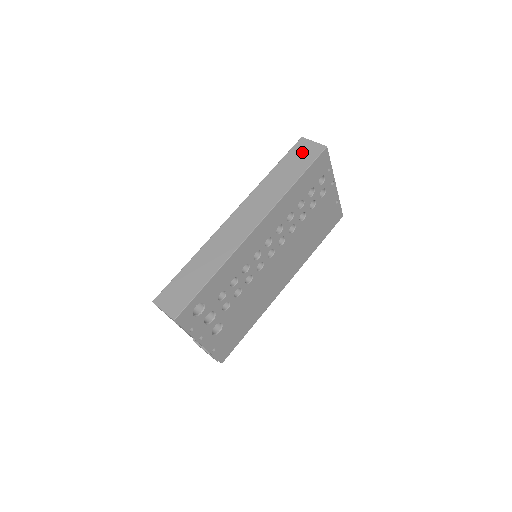
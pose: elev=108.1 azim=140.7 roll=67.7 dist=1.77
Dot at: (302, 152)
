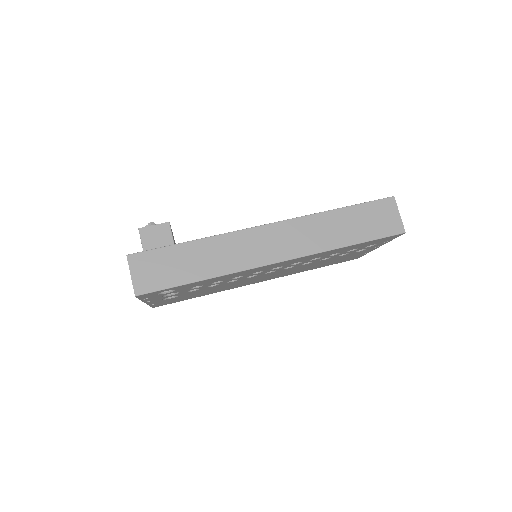
Dot at: (381, 216)
